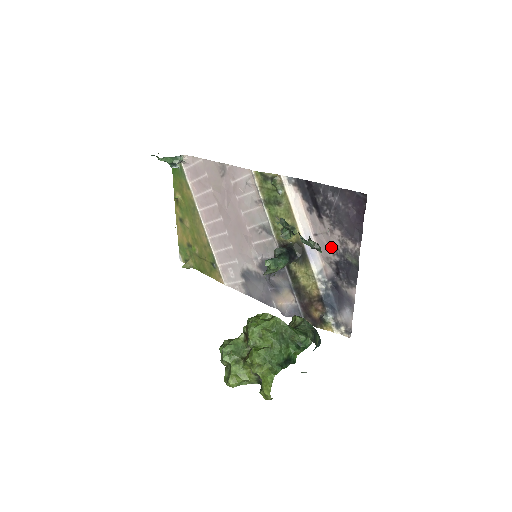
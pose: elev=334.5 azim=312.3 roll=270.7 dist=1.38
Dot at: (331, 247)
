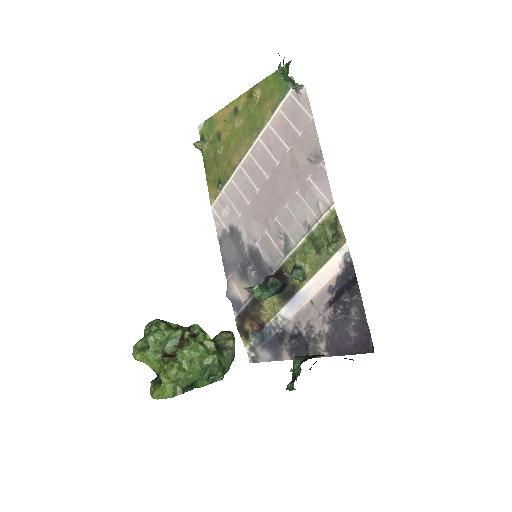
Dot at: (310, 324)
